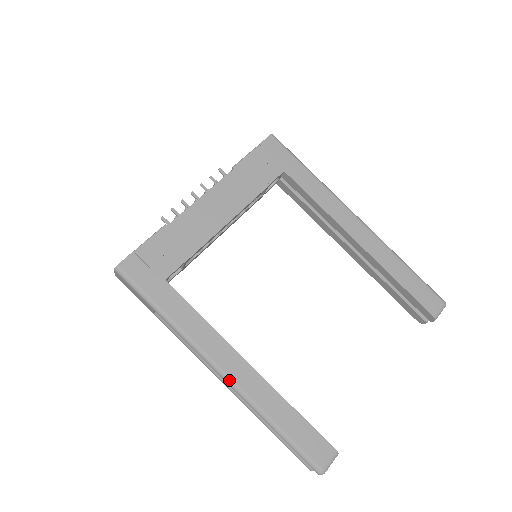
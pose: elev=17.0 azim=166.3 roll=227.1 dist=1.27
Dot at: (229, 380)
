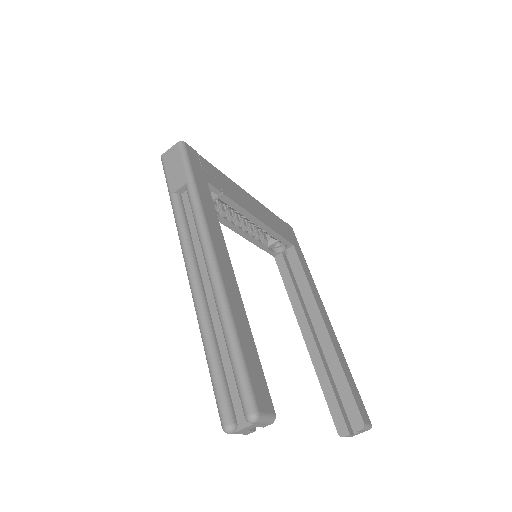
Dot at: (217, 266)
